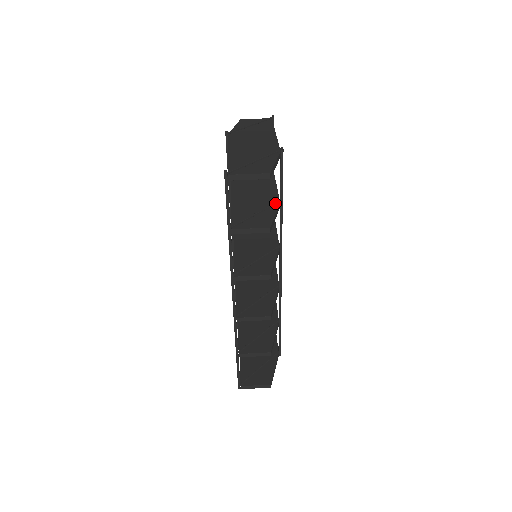
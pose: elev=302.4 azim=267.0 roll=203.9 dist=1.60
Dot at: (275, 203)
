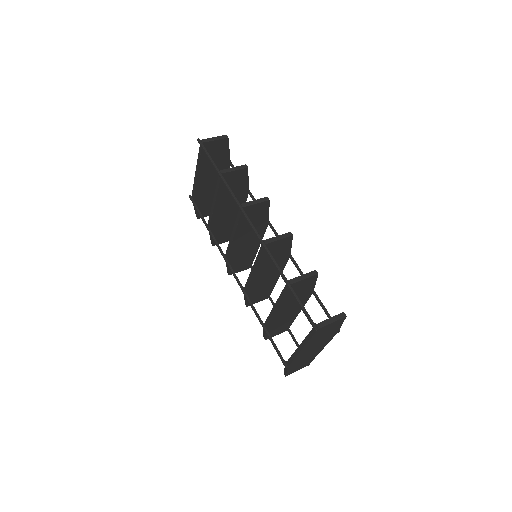
Dot at: occluded
